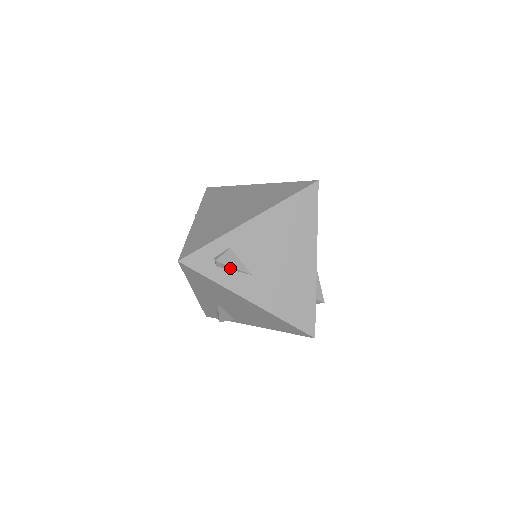
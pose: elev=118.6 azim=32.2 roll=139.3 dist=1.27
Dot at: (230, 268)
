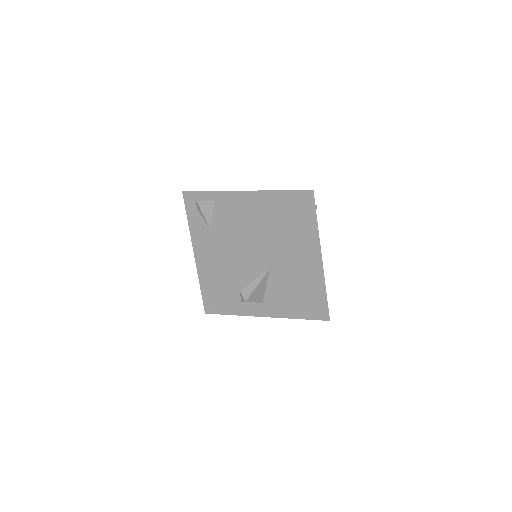
Dot at: (202, 214)
